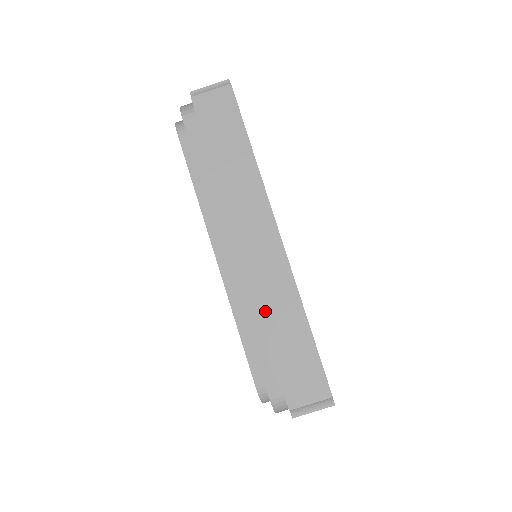
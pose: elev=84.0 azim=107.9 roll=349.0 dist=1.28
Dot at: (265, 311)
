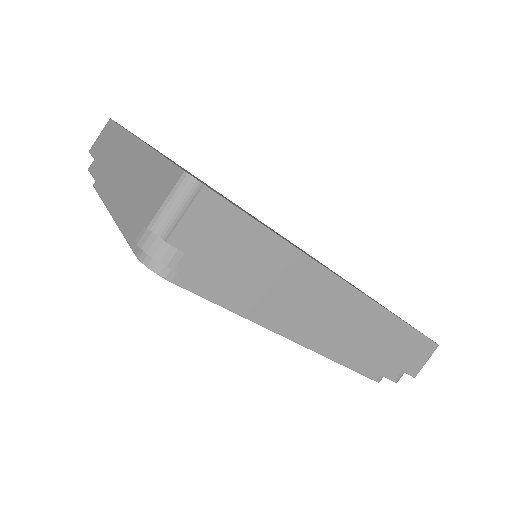
Dot at: (369, 345)
